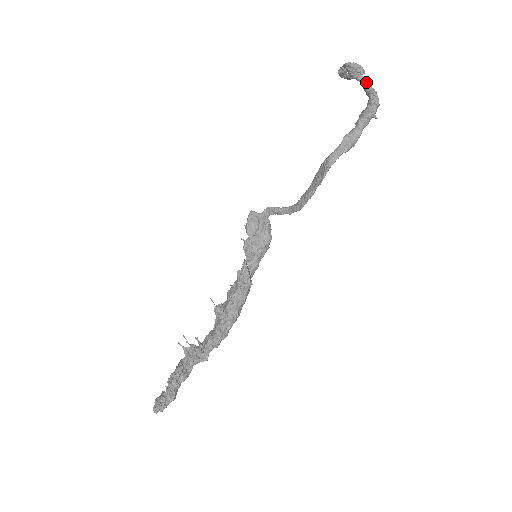
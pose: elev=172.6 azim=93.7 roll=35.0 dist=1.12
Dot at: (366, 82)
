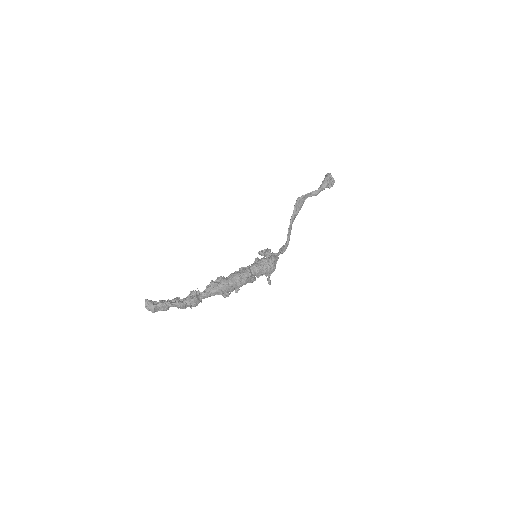
Dot at: occluded
